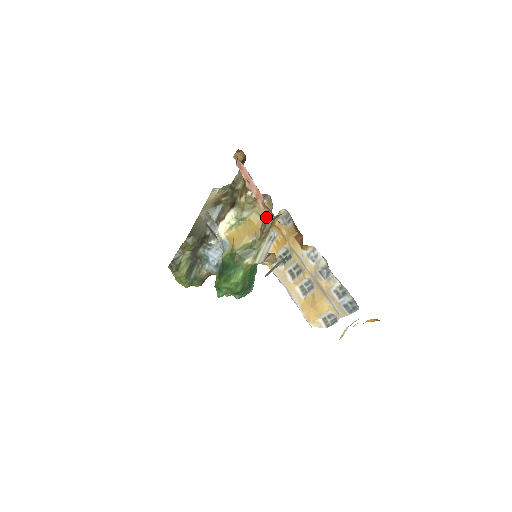
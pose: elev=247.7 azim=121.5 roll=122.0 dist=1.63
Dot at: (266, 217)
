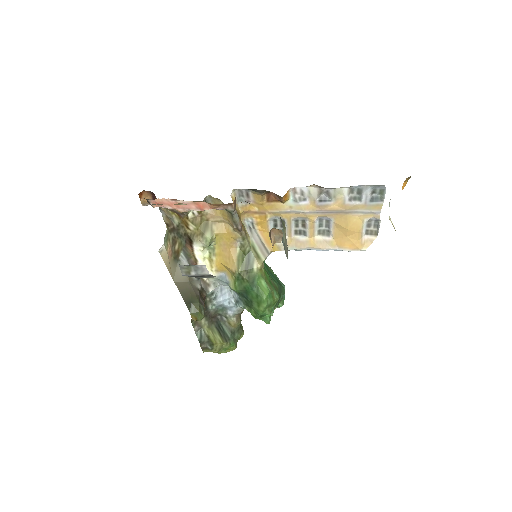
Dot at: (226, 216)
